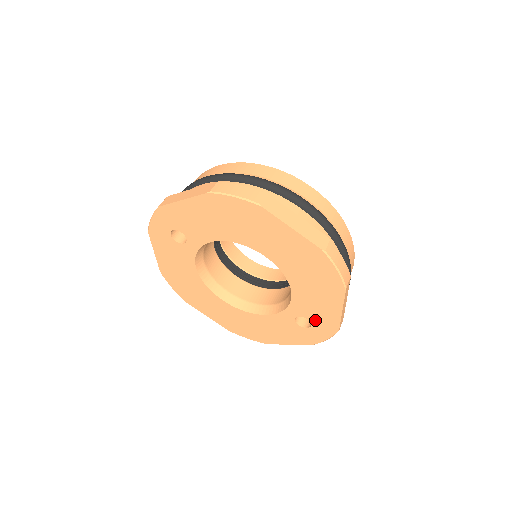
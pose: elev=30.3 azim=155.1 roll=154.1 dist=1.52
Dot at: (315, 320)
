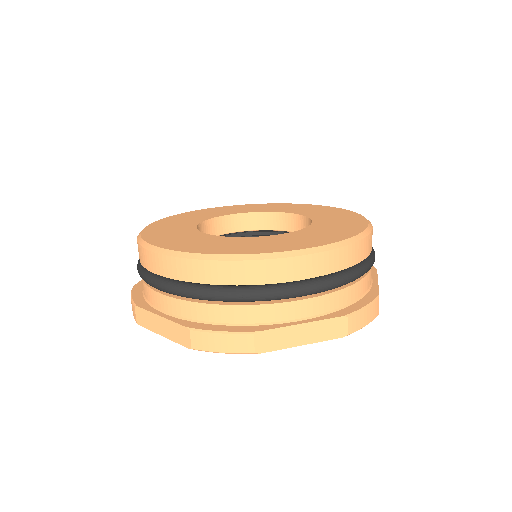
Dot at: occluded
